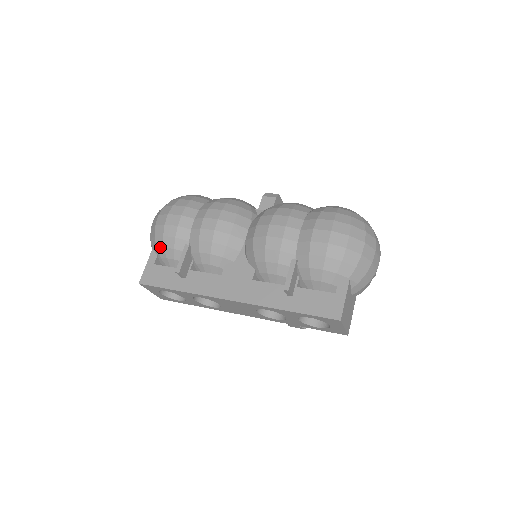
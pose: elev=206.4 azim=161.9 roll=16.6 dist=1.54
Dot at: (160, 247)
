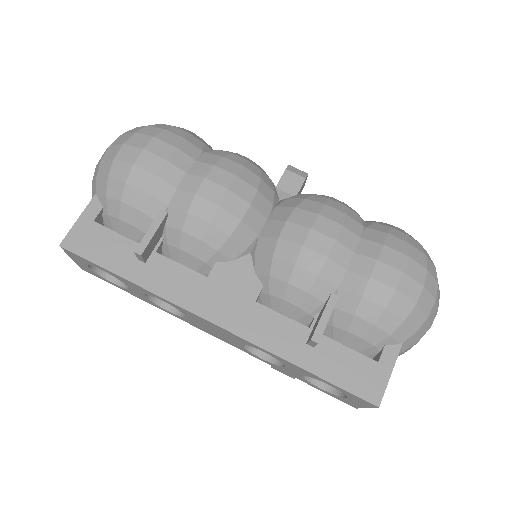
Dot at: (113, 198)
